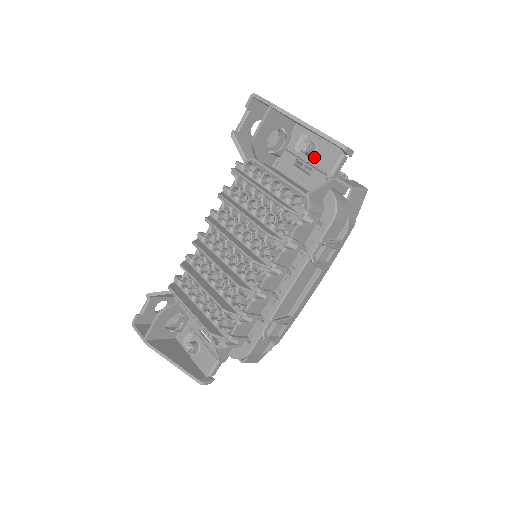
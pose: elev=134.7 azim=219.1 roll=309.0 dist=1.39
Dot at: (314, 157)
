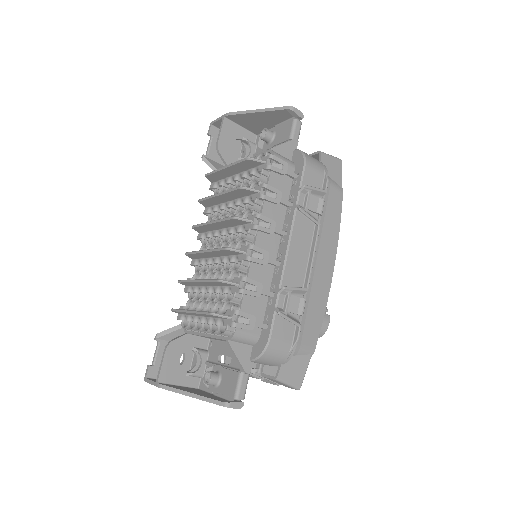
Dot at: (274, 140)
